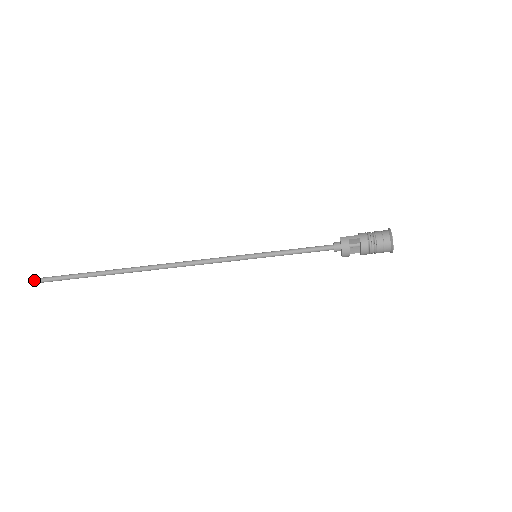
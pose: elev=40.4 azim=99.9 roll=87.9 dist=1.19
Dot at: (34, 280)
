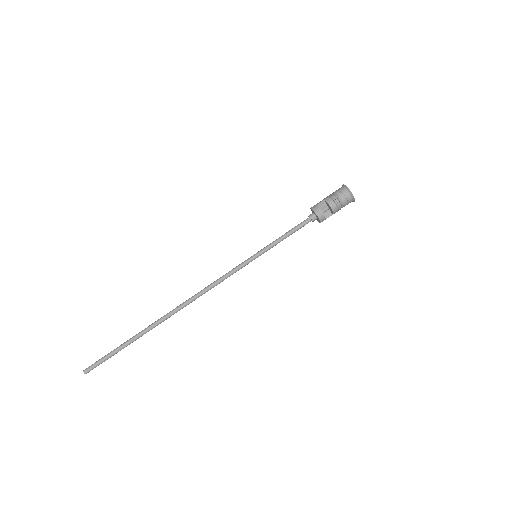
Dot at: (83, 371)
